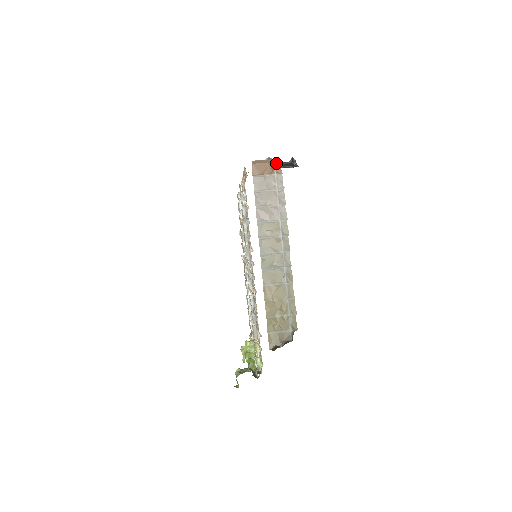
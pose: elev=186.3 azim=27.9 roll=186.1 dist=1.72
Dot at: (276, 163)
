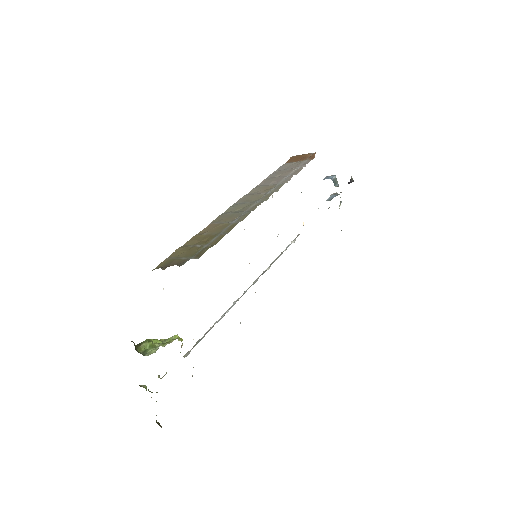
Dot at: (313, 154)
